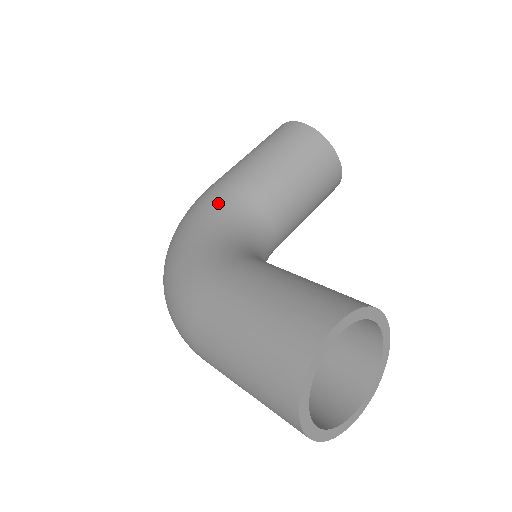
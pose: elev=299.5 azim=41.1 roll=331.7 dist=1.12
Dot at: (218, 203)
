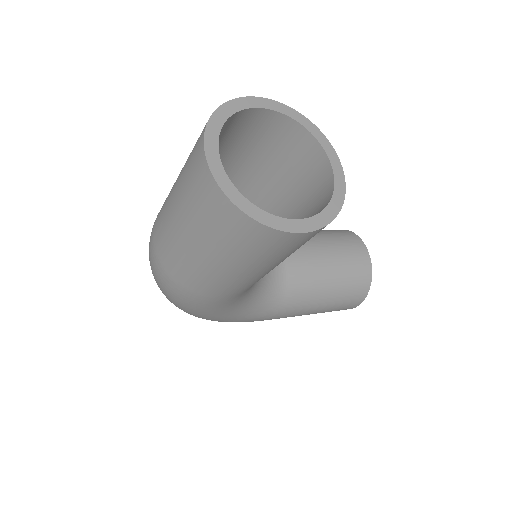
Dot at: occluded
